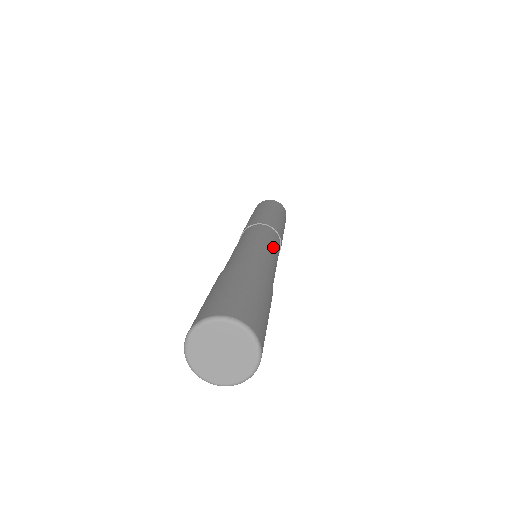
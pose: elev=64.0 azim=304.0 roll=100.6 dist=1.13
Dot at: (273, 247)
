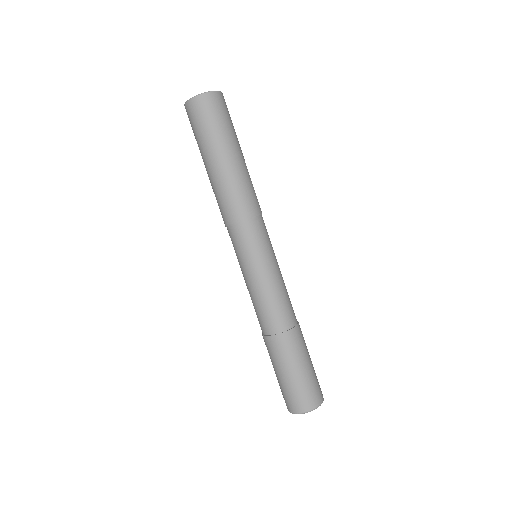
Dot at: (274, 261)
